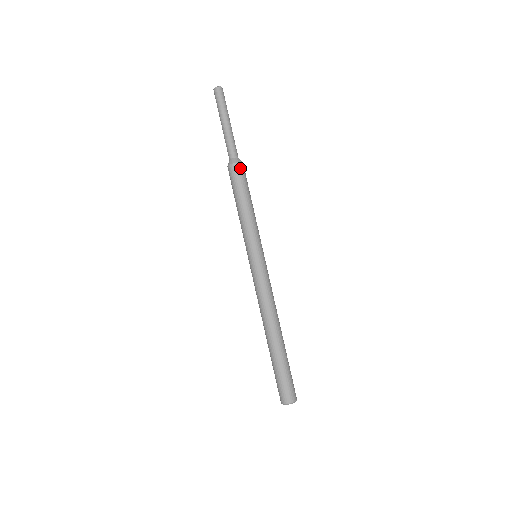
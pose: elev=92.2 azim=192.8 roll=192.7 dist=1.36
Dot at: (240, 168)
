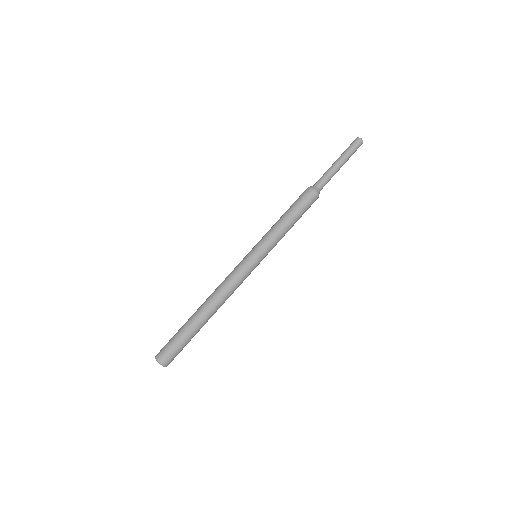
Dot at: (314, 197)
